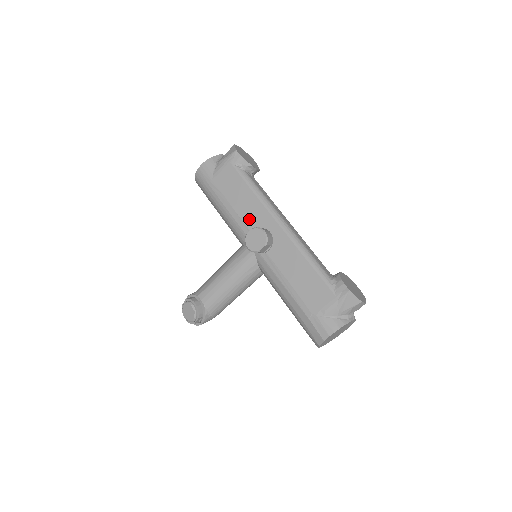
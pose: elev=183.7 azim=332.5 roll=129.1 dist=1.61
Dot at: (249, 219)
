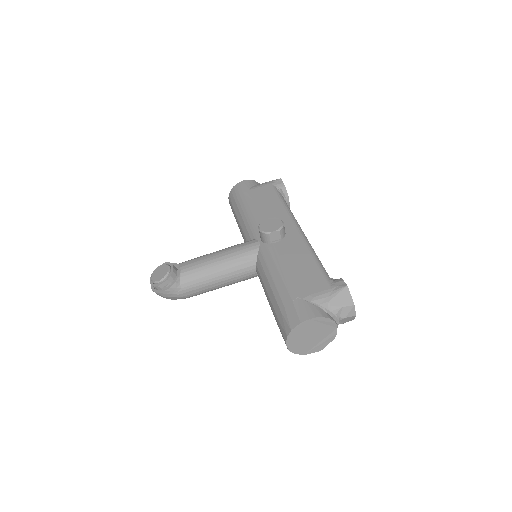
Dot at: occluded
